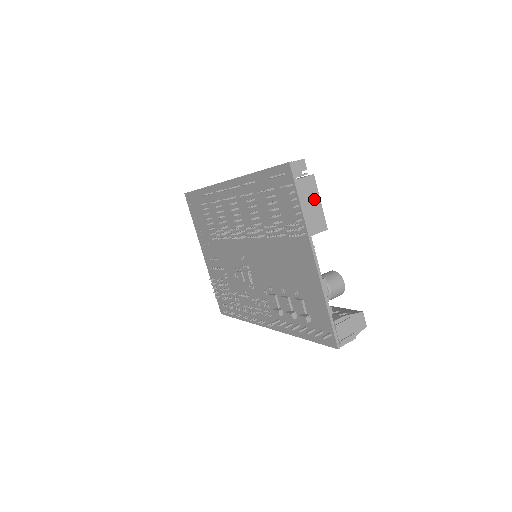
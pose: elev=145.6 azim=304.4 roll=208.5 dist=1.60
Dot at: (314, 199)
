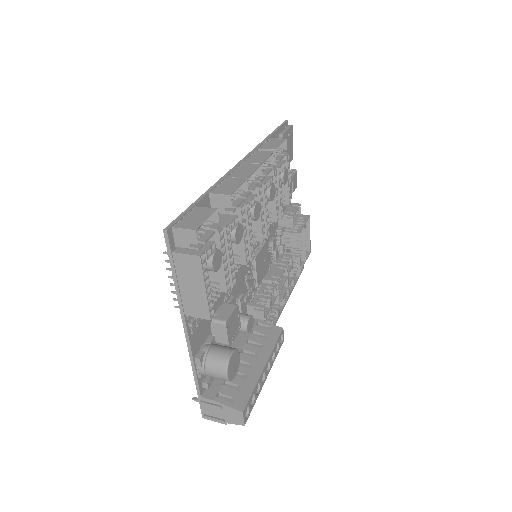
Dot at: (196, 282)
